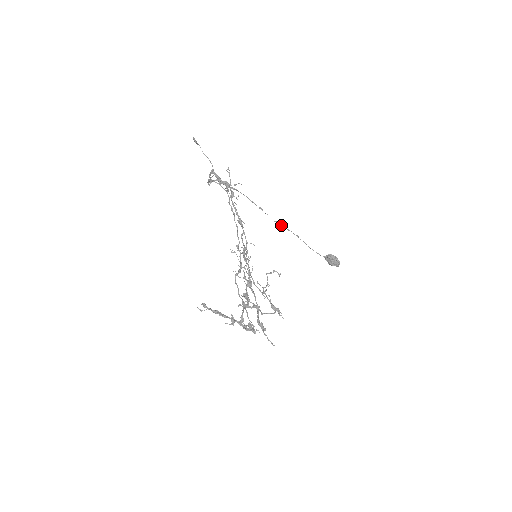
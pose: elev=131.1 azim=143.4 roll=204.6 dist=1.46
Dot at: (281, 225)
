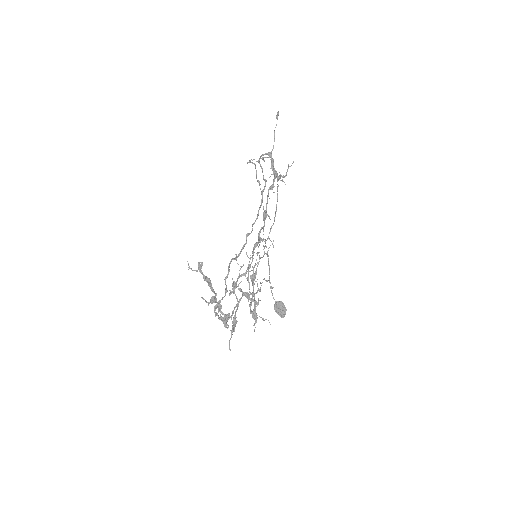
Dot at: (266, 247)
